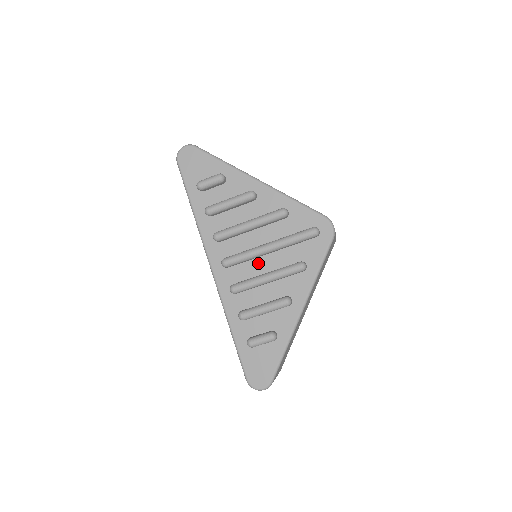
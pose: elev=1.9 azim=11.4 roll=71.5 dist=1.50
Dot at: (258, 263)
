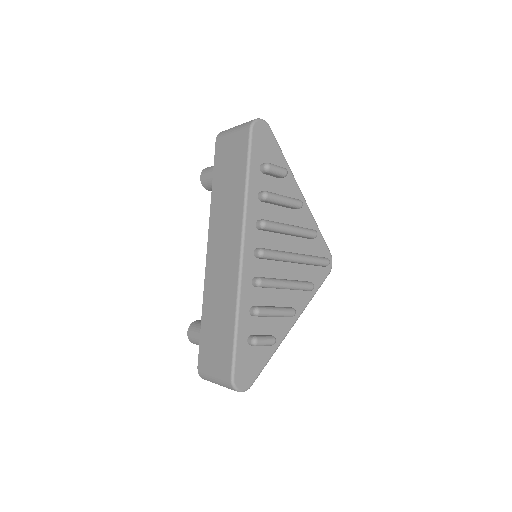
Dot at: (280, 267)
